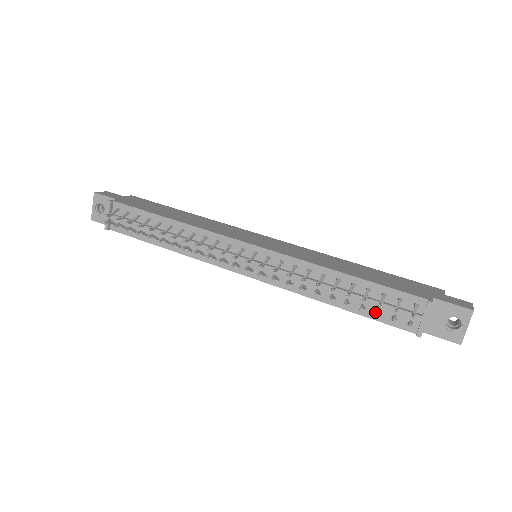
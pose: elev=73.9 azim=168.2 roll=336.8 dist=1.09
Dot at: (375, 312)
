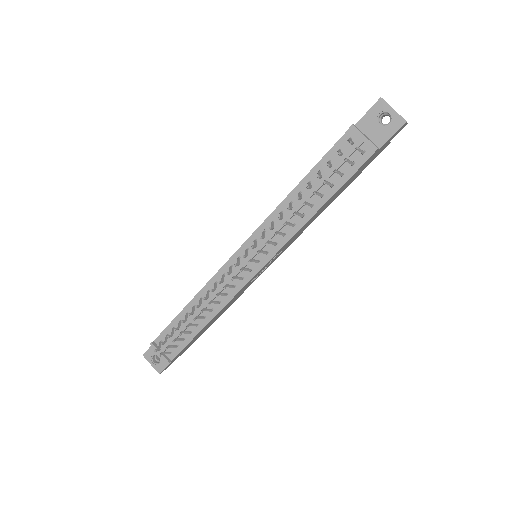
Dot at: (340, 177)
